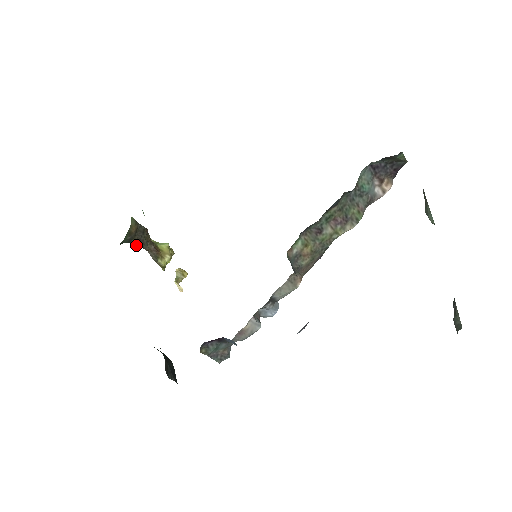
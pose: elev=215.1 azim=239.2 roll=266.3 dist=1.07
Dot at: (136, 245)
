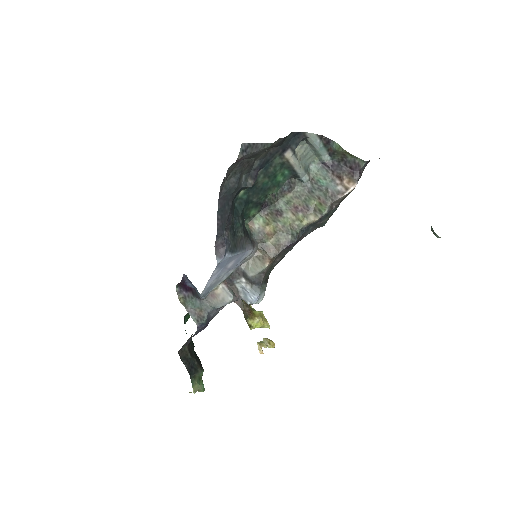
Dot at: (234, 302)
